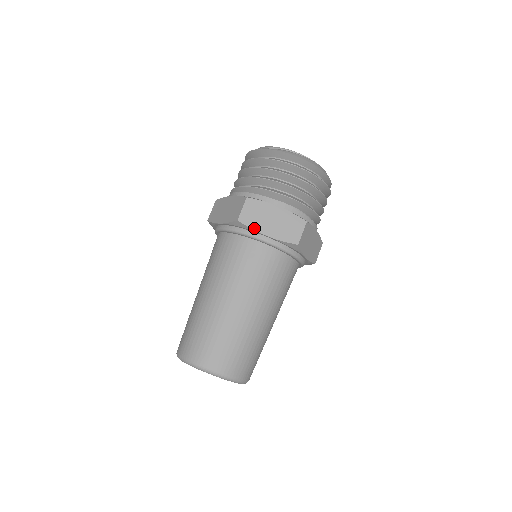
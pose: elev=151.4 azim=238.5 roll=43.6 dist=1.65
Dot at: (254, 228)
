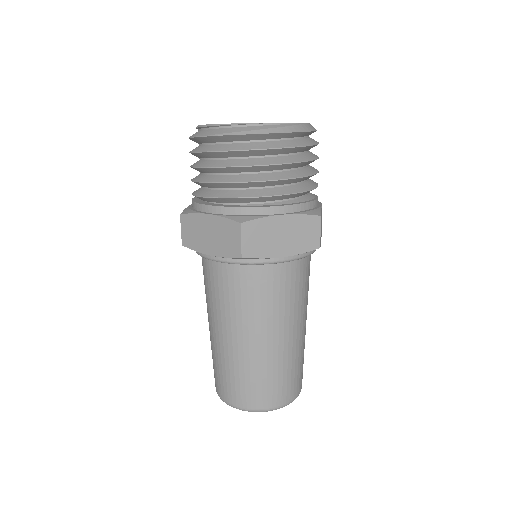
Dot at: (265, 256)
